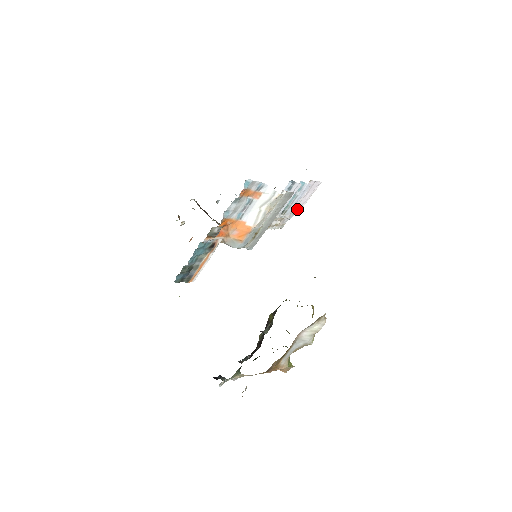
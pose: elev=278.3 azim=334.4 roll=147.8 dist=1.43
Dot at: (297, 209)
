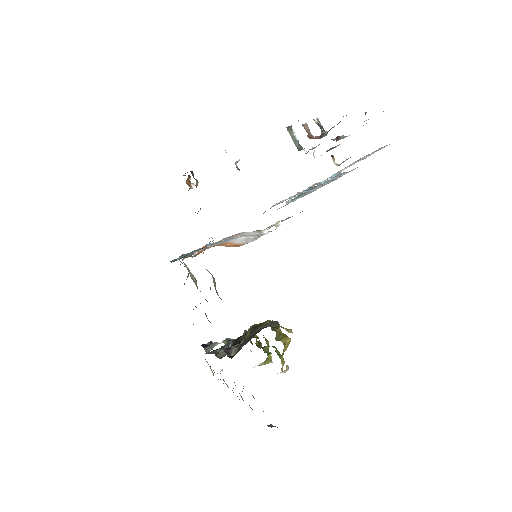
Dot at: occluded
